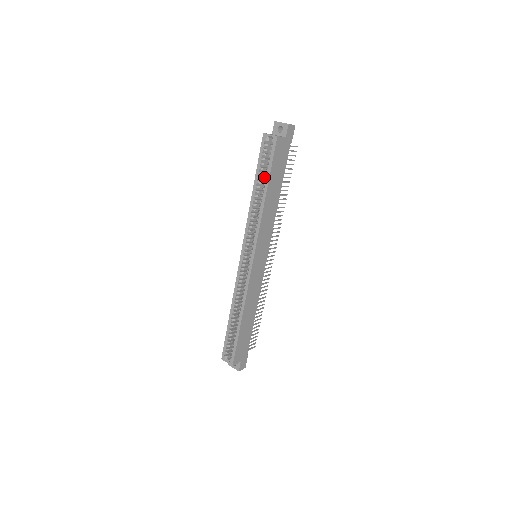
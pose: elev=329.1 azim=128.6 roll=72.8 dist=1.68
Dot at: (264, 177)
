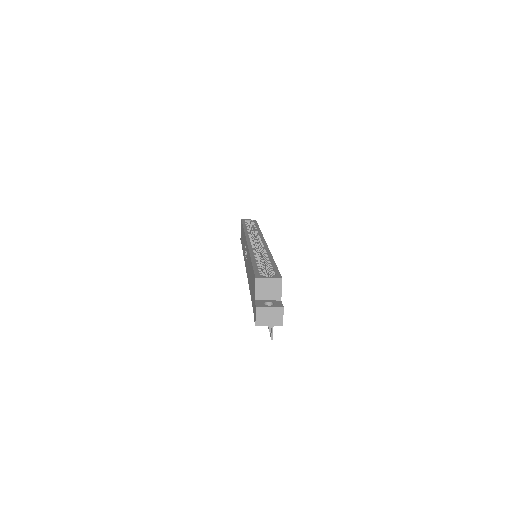
Dot at: occluded
